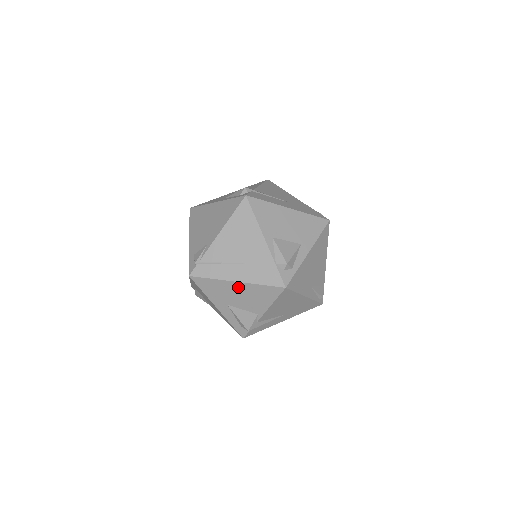
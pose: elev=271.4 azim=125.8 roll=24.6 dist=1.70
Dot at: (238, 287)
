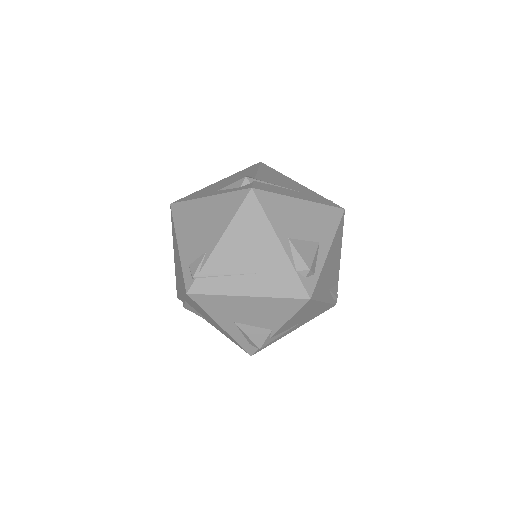
Dot at: (250, 302)
